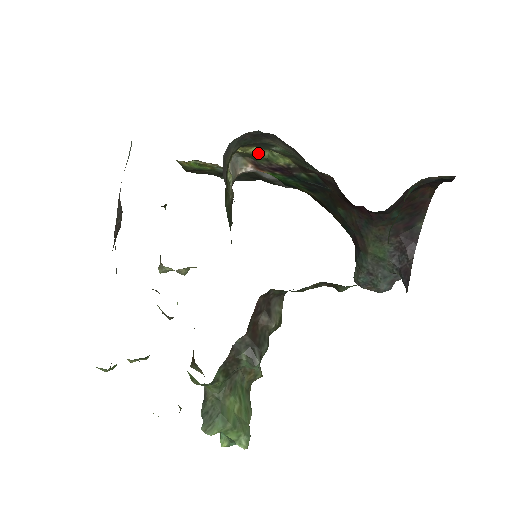
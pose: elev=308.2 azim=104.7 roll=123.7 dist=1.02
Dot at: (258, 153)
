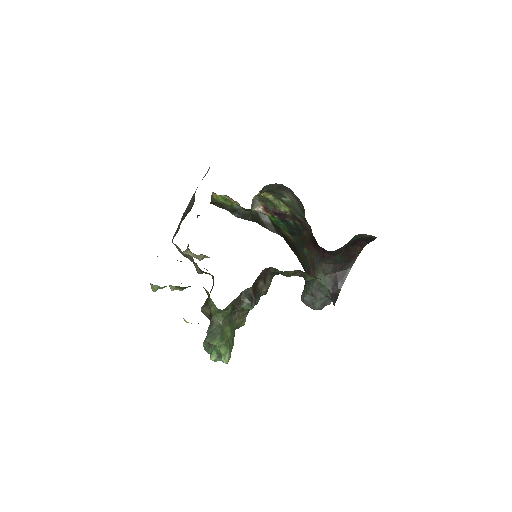
Dot at: (272, 199)
